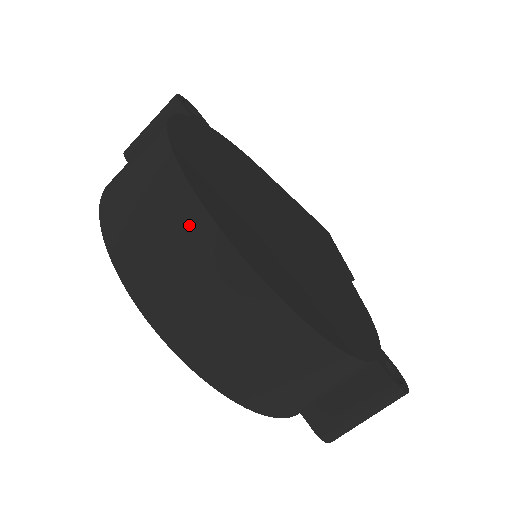
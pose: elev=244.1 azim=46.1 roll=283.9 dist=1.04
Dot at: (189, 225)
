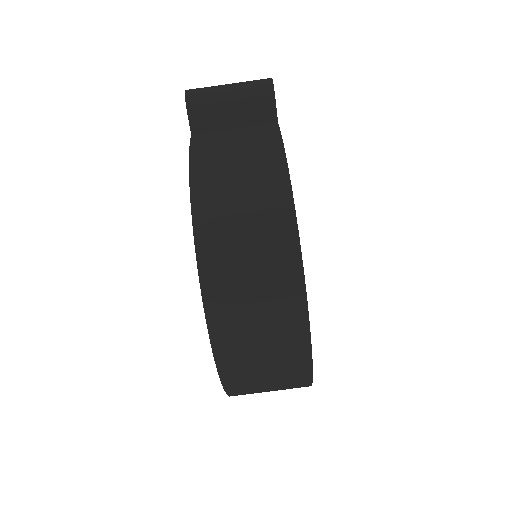
Dot at: (288, 310)
